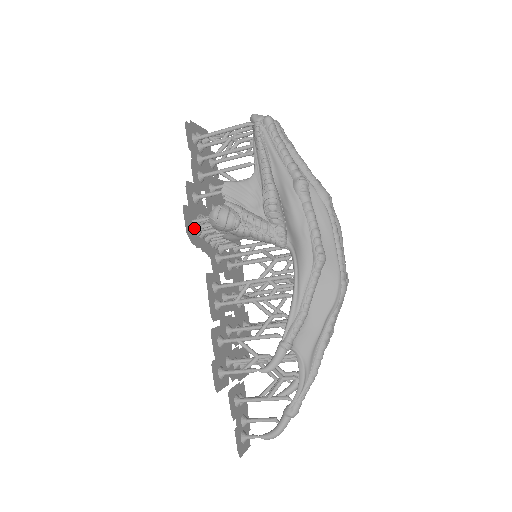
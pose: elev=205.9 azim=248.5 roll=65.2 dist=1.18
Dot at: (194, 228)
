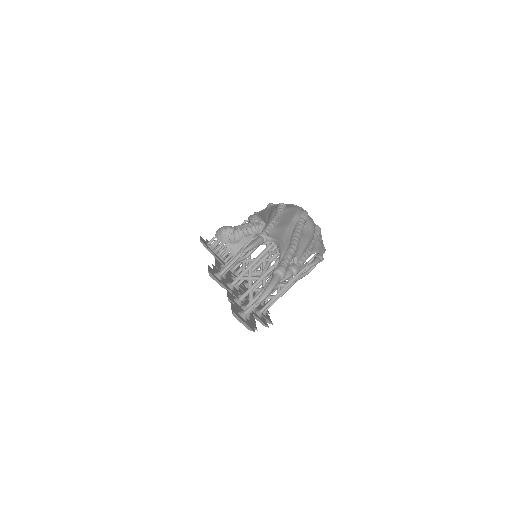
Dot at: (207, 245)
